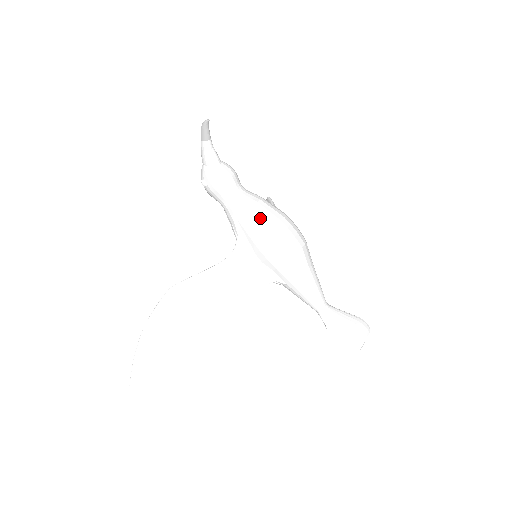
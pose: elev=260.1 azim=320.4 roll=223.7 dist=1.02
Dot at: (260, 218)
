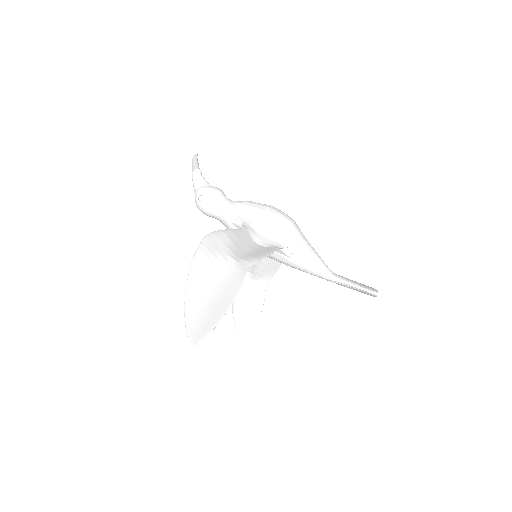
Dot at: (255, 204)
